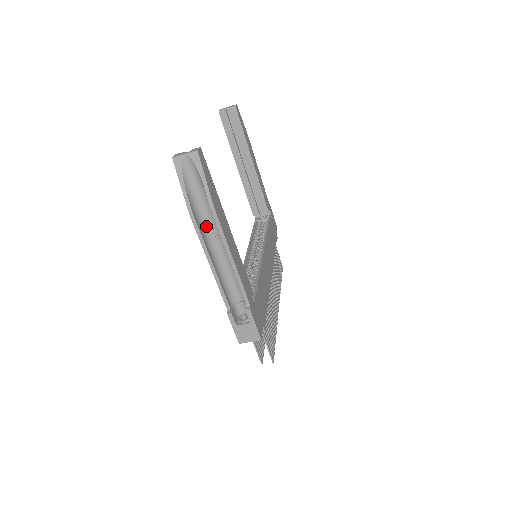
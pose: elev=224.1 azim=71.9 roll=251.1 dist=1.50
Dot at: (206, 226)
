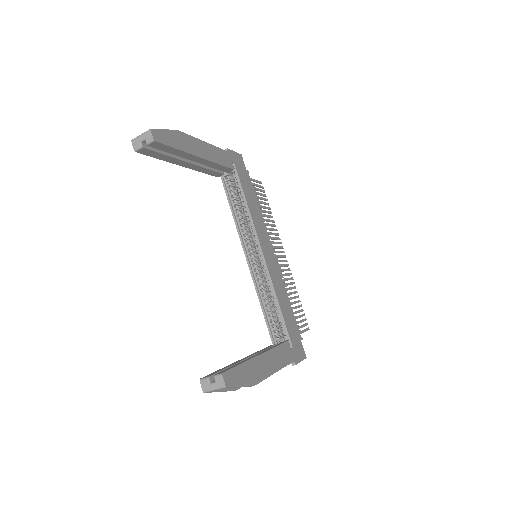
Dot at: occluded
